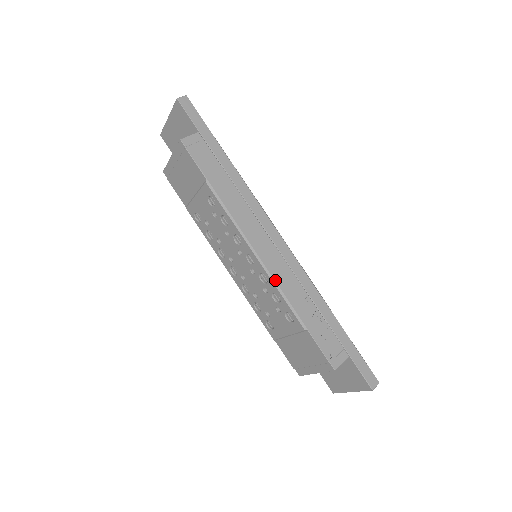
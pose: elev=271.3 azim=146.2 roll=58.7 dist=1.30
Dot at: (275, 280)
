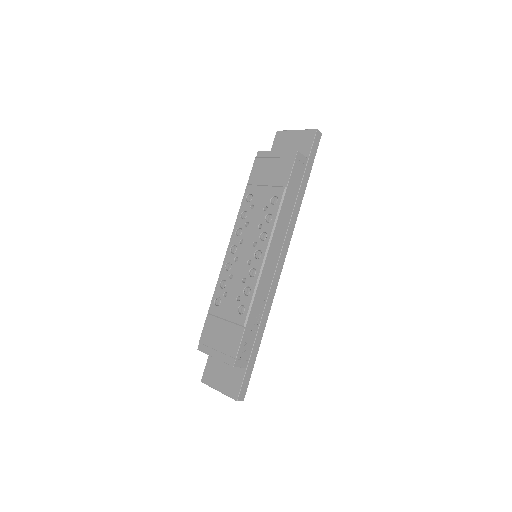
Dot at: (260, 281)
